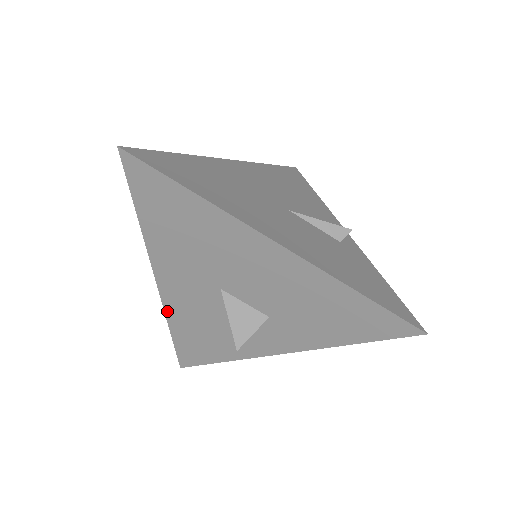
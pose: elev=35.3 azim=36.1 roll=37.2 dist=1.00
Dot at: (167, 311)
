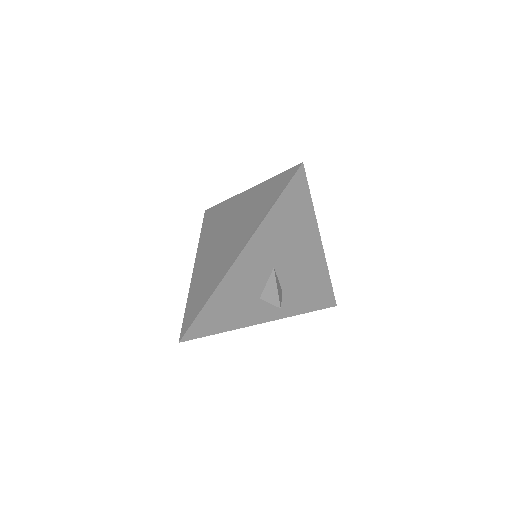
Dot at: (223, 282)
